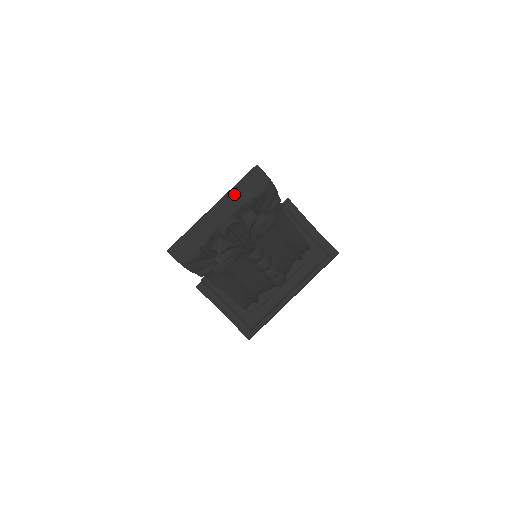
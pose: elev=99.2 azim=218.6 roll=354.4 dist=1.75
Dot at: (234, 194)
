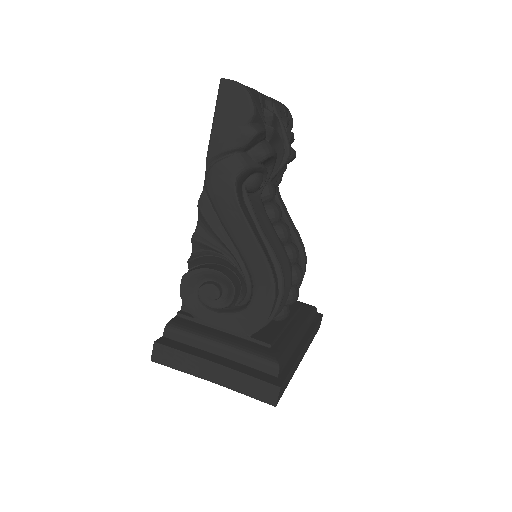
Dot at: occluded
